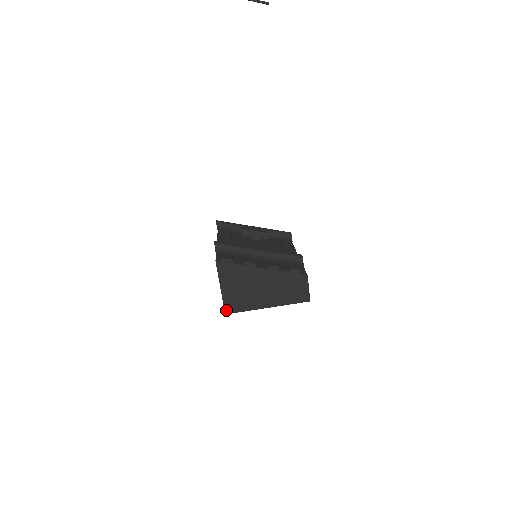
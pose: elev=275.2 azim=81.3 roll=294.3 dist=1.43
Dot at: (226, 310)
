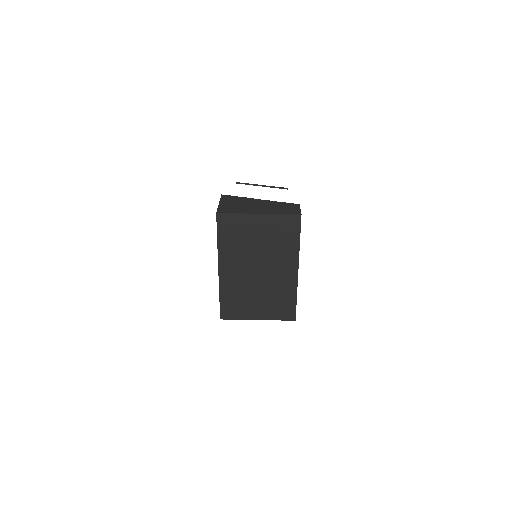
Dot at: (218, 212)
